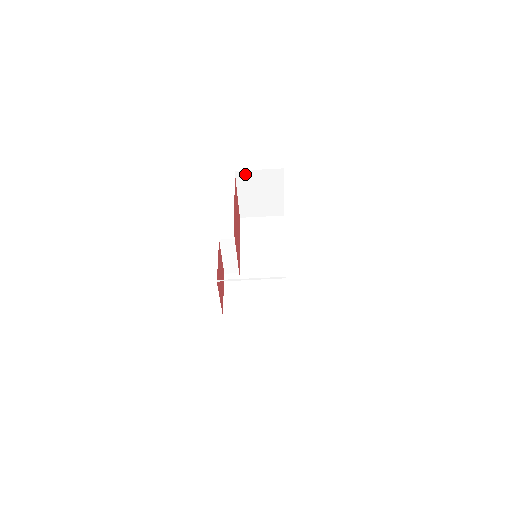
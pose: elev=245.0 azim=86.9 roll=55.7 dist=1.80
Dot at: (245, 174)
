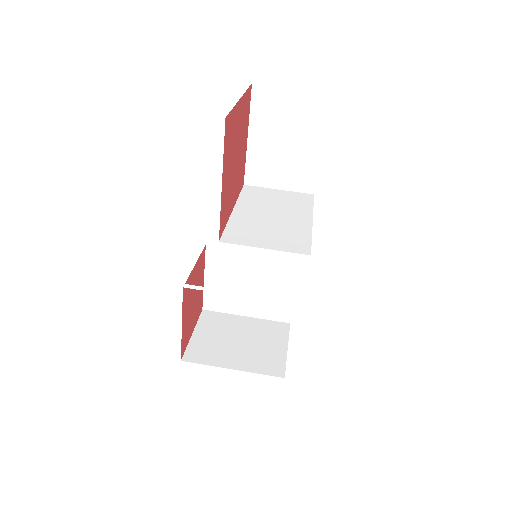
Dot at: (267, 93)
